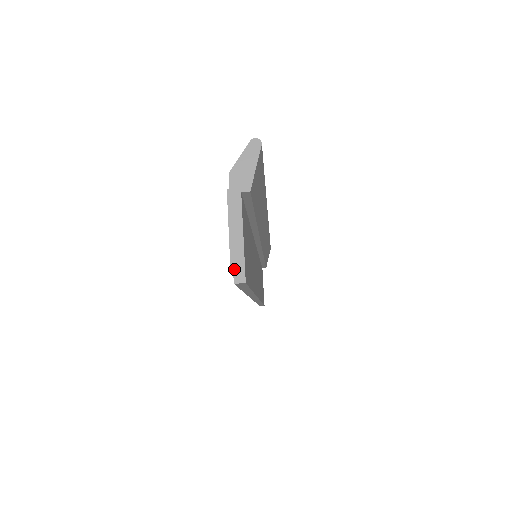
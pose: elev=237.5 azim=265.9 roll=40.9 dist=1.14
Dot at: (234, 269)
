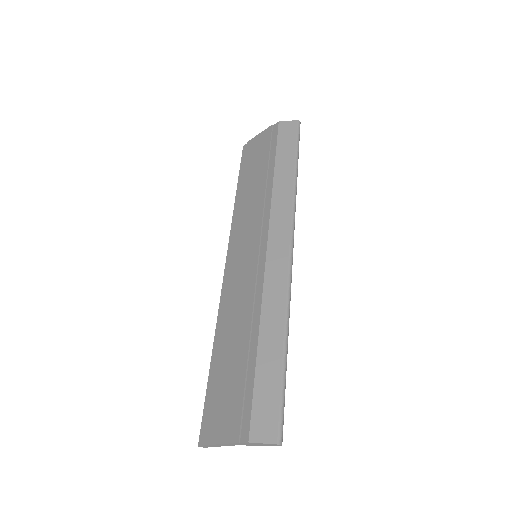
Dot at: (204, 446)
